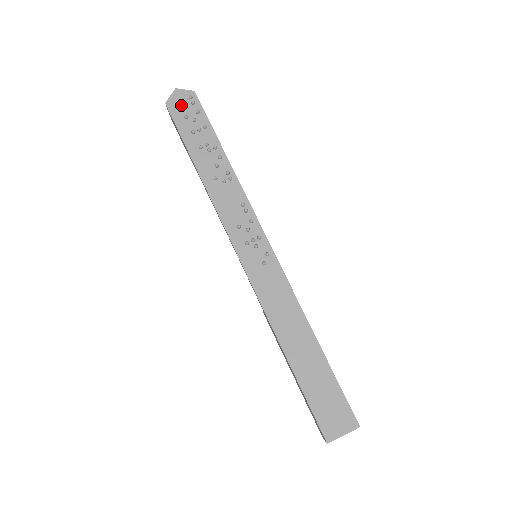
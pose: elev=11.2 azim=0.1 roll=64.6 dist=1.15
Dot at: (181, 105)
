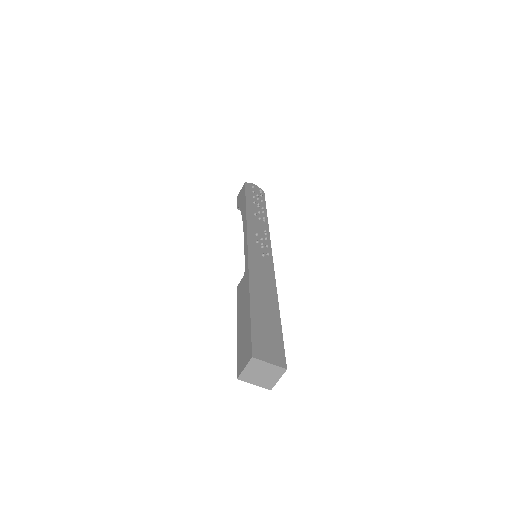
Dot at: (253, 188)
